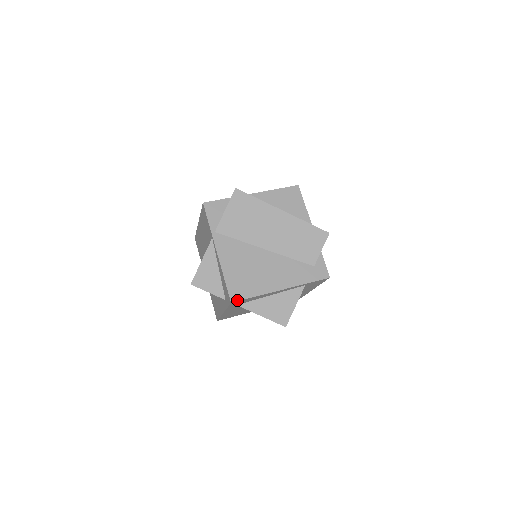
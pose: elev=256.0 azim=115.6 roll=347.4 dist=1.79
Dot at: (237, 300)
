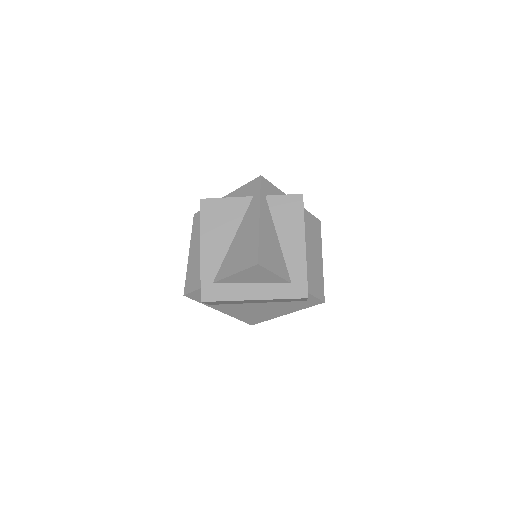
Dot at: occluded
